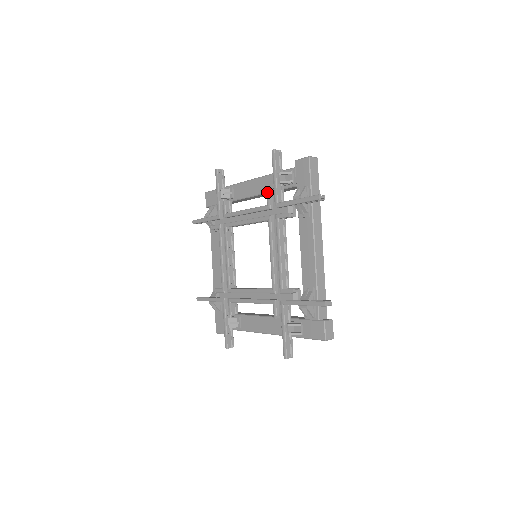
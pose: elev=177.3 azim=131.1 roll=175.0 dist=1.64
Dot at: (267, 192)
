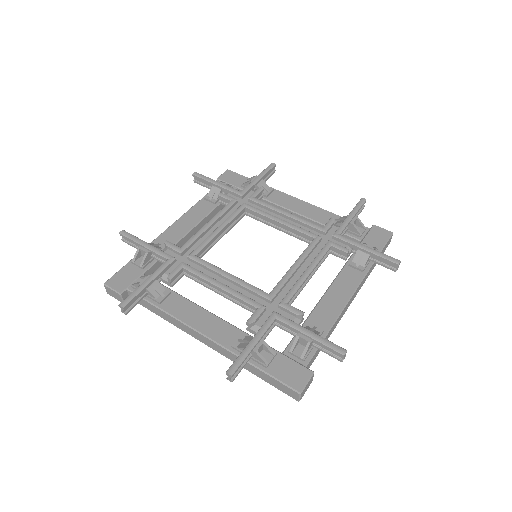
Dot at: (332, 219)
